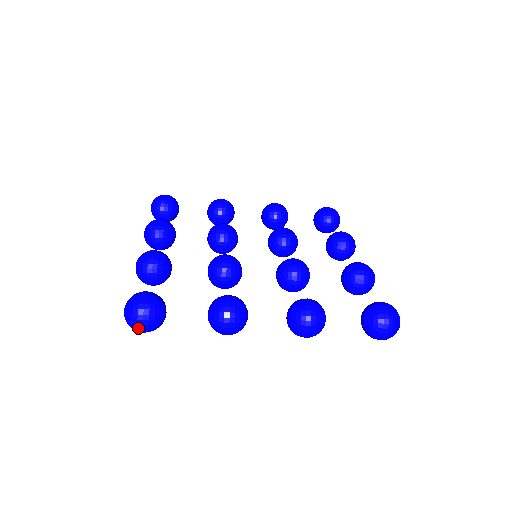
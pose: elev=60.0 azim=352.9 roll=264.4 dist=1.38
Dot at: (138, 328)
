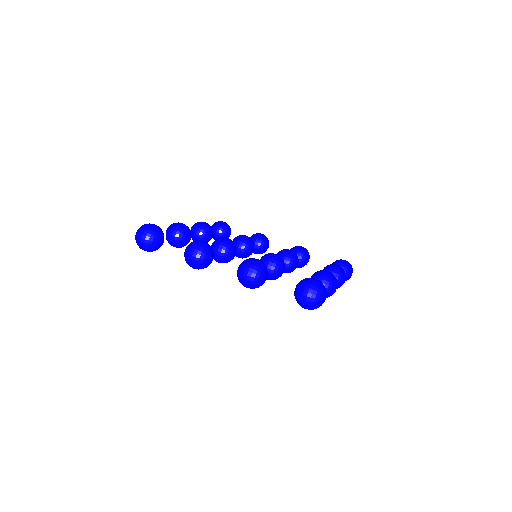
Dot at: (139, 241)
